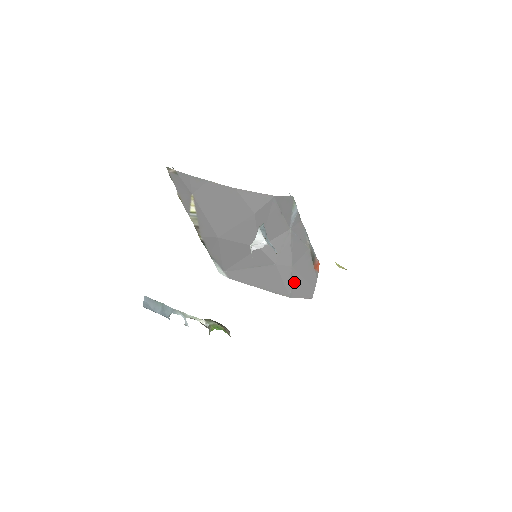
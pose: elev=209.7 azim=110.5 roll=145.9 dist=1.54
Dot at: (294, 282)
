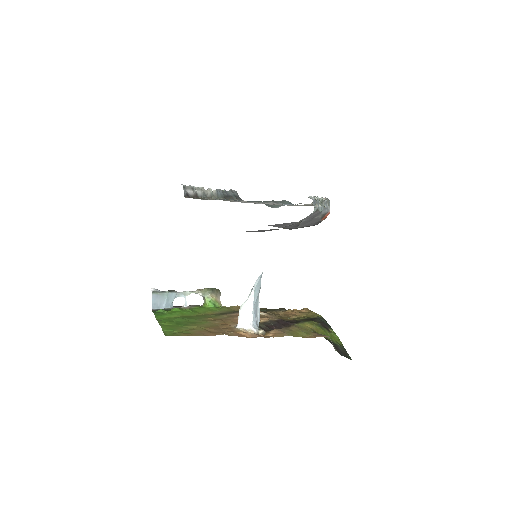
Dot at: occluded
